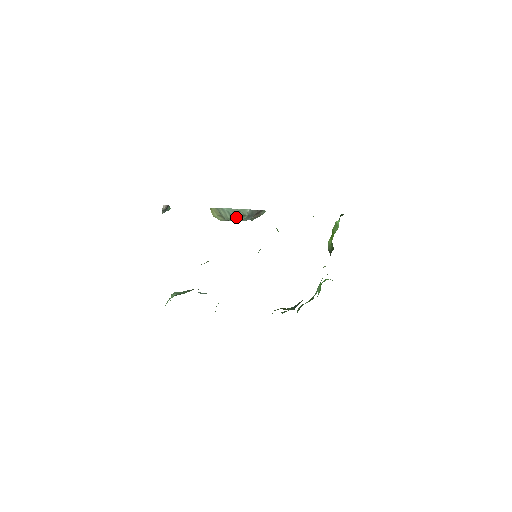
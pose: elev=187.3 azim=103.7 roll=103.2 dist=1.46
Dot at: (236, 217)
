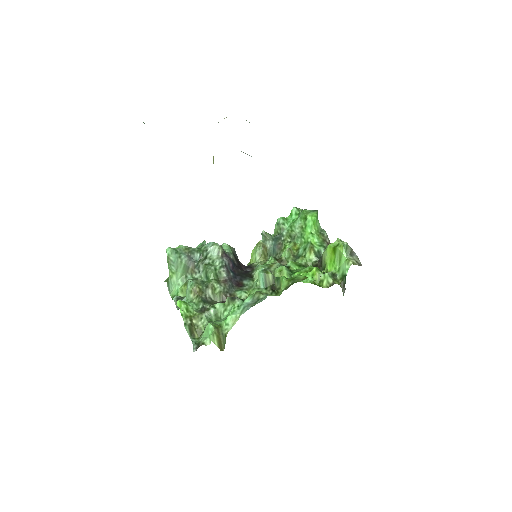
Dot at: occluded
